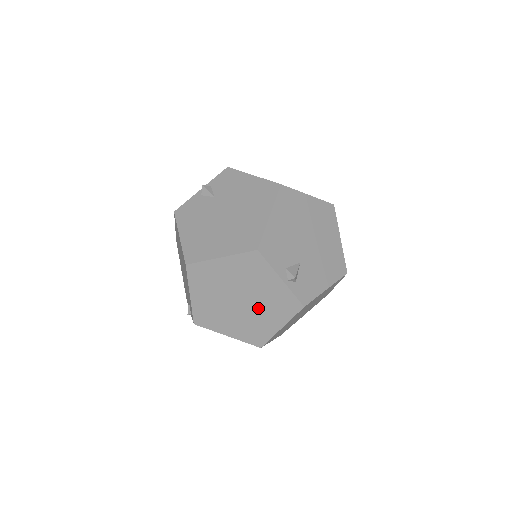
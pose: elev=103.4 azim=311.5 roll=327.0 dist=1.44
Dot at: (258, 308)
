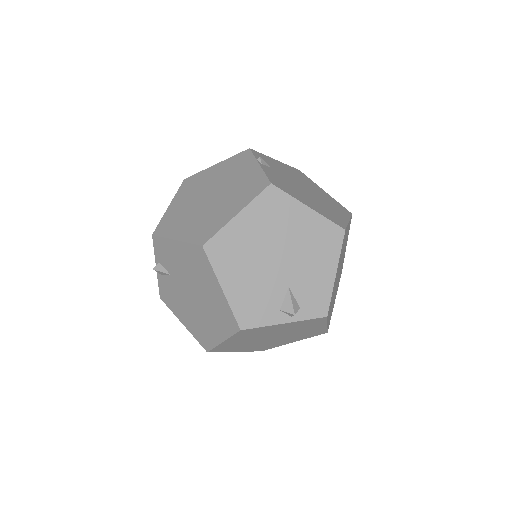
Dot at: (292, 332)
